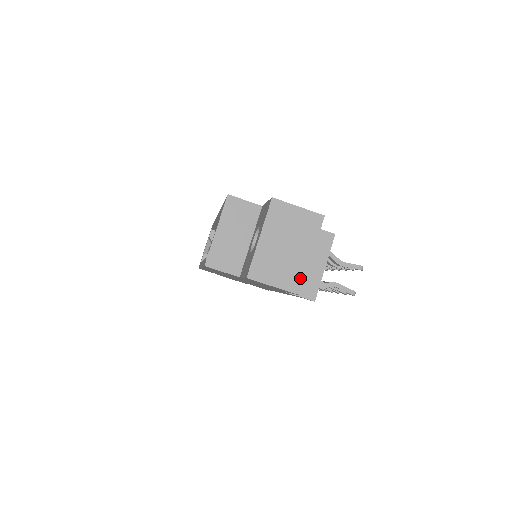
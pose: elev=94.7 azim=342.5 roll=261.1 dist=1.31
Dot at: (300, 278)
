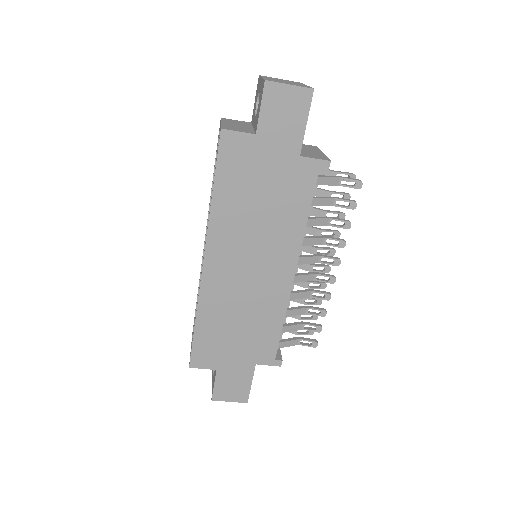
Dot at: occluded
